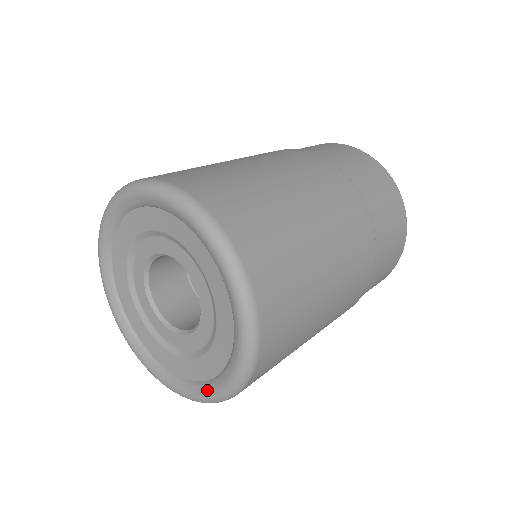
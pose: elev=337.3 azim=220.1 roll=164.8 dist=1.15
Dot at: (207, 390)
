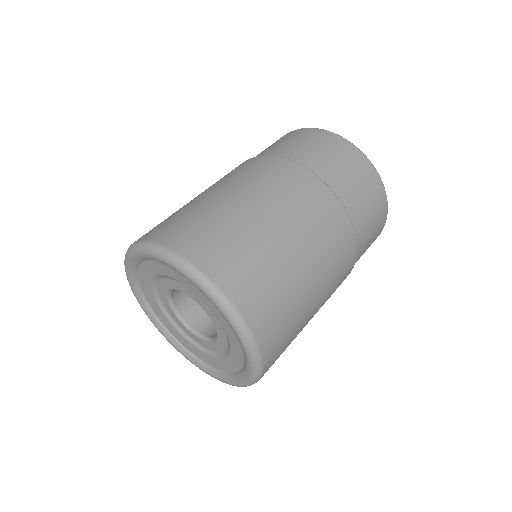
Dot at: (217, 376)
